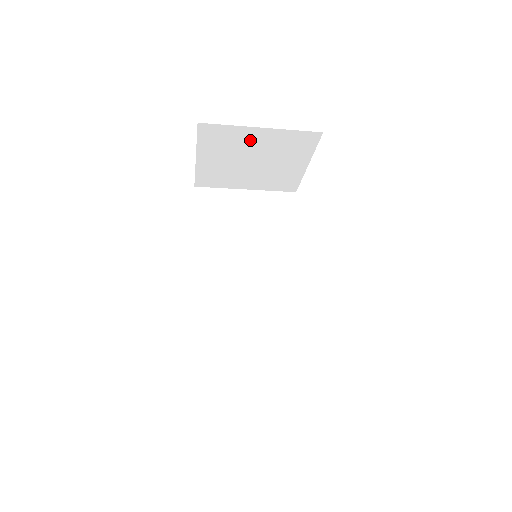
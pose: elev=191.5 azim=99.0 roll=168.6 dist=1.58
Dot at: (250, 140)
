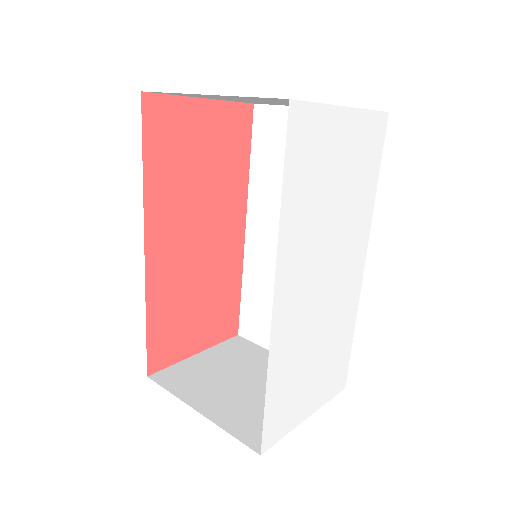
Dot at: occluded
